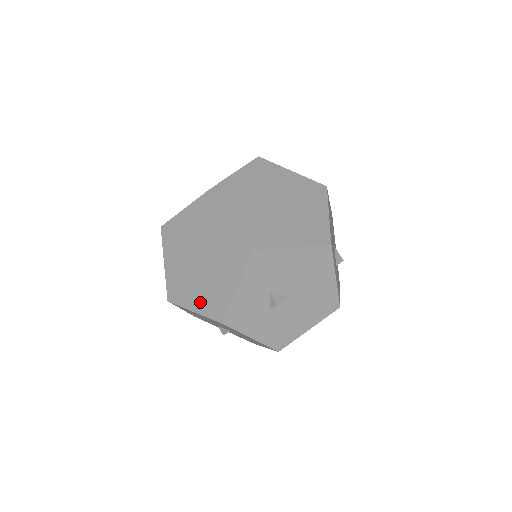
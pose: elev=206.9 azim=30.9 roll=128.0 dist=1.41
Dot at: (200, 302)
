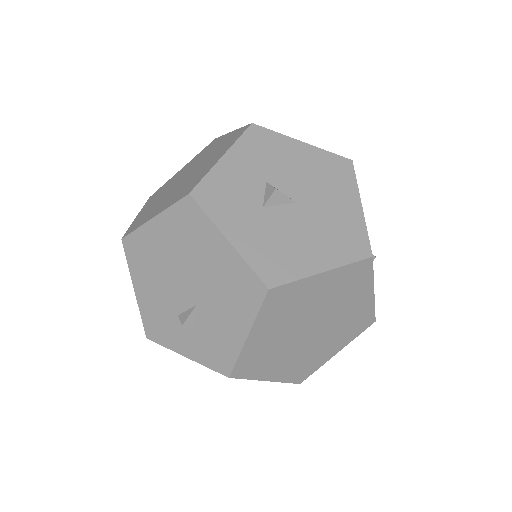
Dot at: (167, 203)
